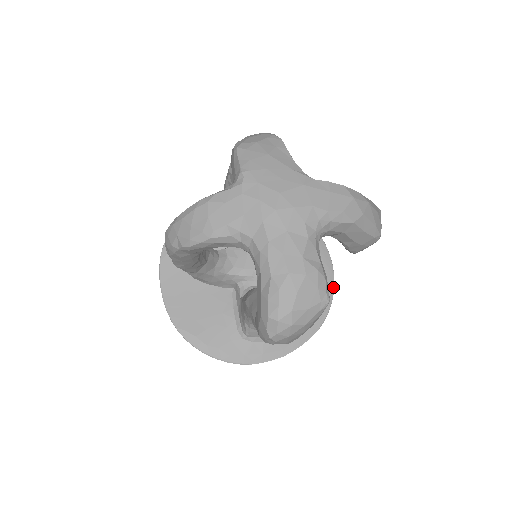
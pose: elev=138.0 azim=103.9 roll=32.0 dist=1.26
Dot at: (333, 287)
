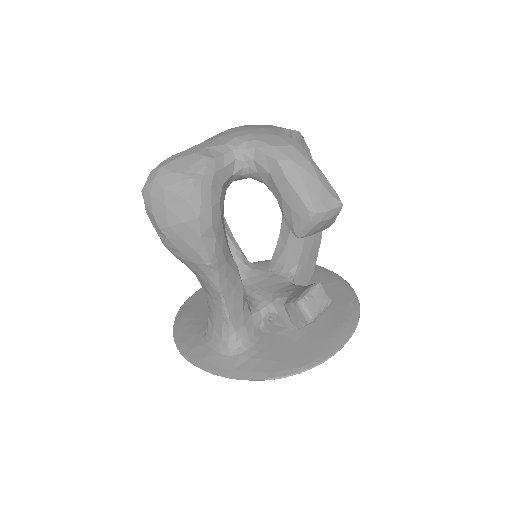
Dot at: (321, 360)
